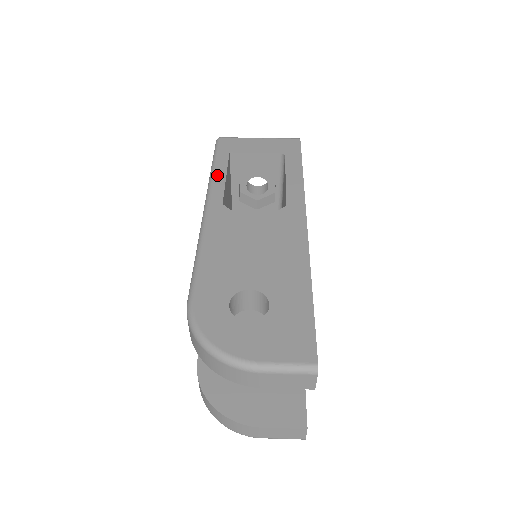
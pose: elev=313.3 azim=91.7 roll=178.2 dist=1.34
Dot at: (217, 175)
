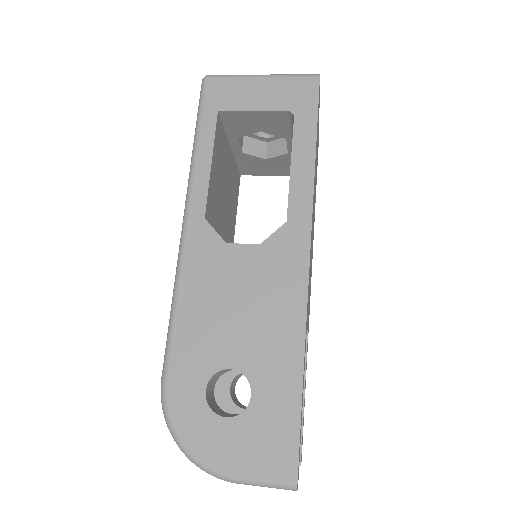
Dot at: (200, 160)
